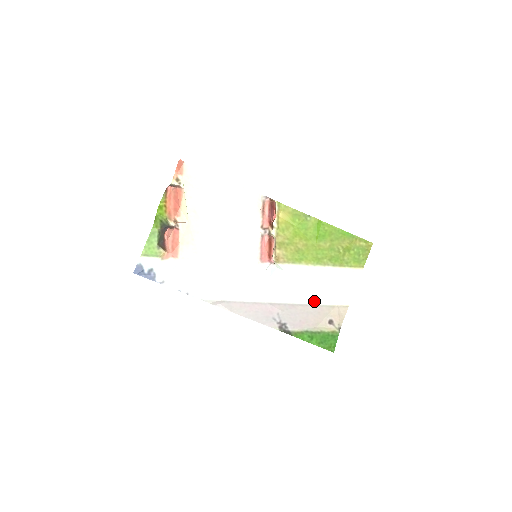
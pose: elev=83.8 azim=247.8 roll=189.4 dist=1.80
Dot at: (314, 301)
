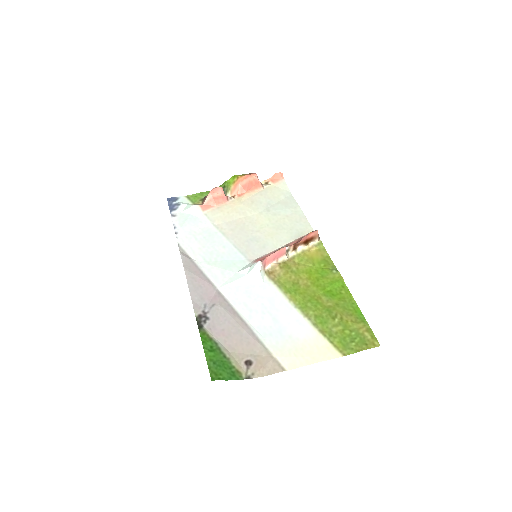
Dot at: (258, 330)
